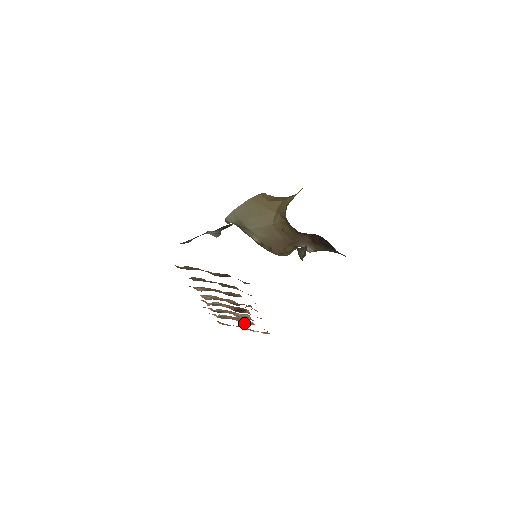
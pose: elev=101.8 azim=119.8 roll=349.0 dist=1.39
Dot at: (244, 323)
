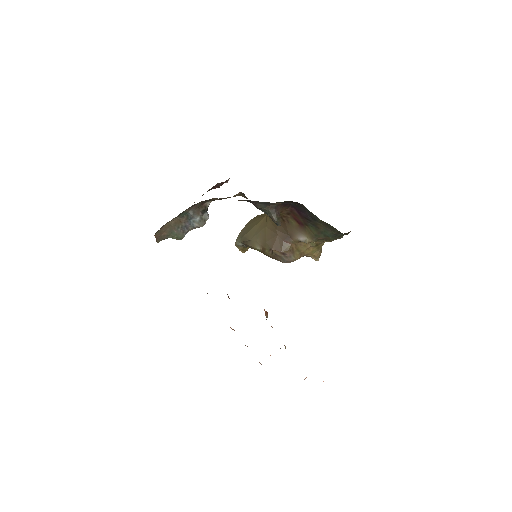
Dot at: occluded
